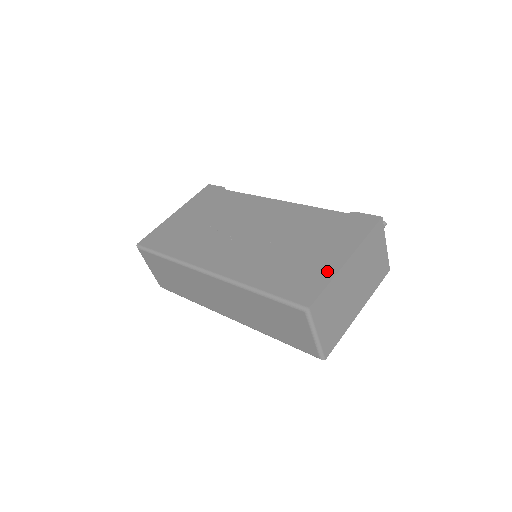
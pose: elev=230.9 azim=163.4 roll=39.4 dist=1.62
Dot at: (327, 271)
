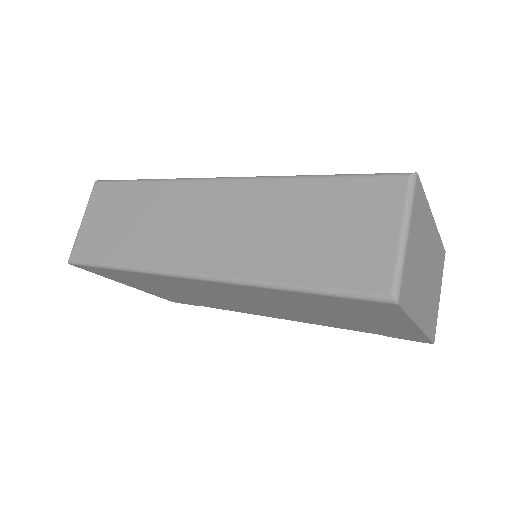
Dot at: occluded
